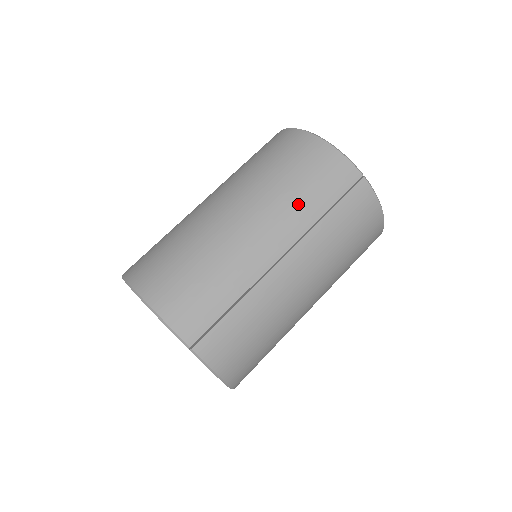
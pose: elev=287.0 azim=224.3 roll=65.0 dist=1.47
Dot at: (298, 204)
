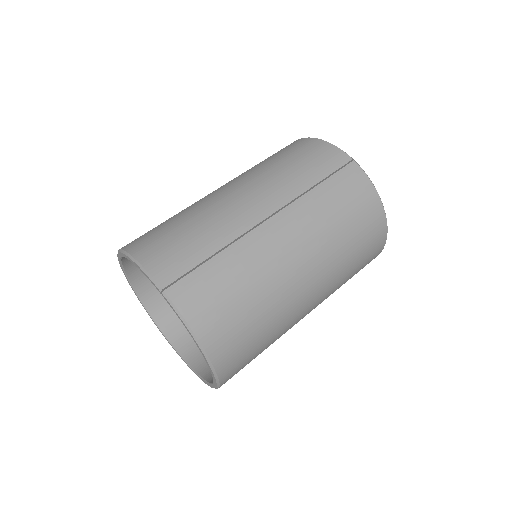
Dot at: (287, 178)
